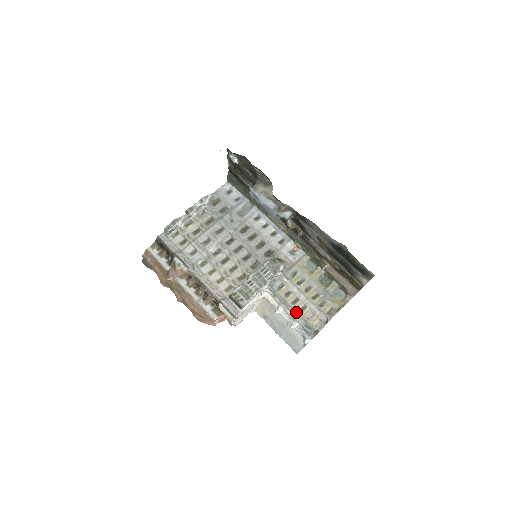
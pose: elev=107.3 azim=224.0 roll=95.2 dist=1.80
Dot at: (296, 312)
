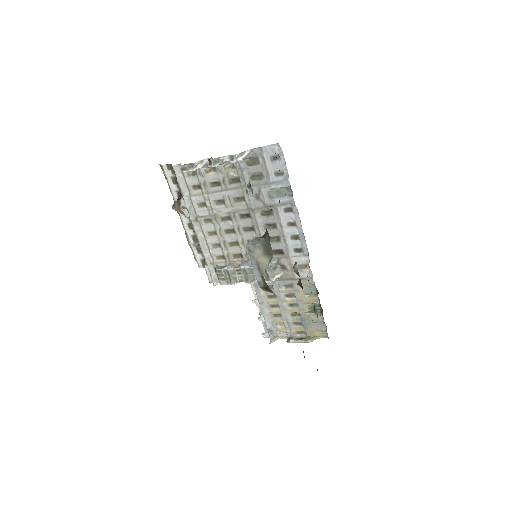
Dot at: (269, 314)
